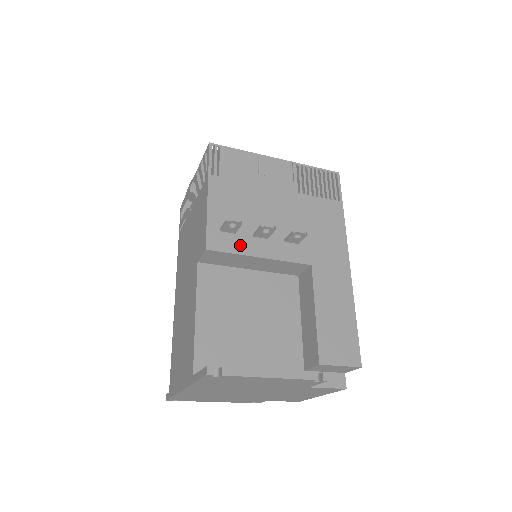
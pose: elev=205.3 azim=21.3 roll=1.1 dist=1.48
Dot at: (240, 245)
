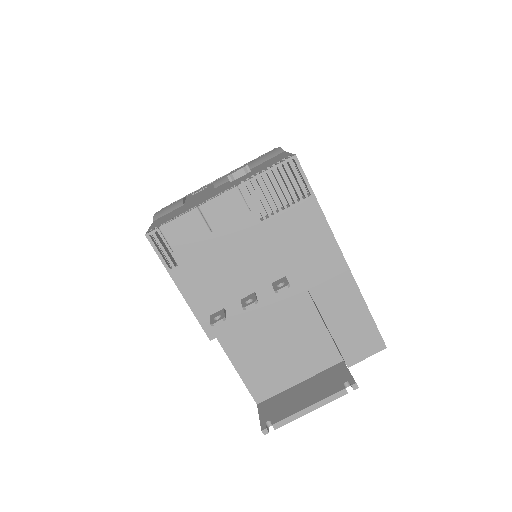
Dot at: (235, 318)
